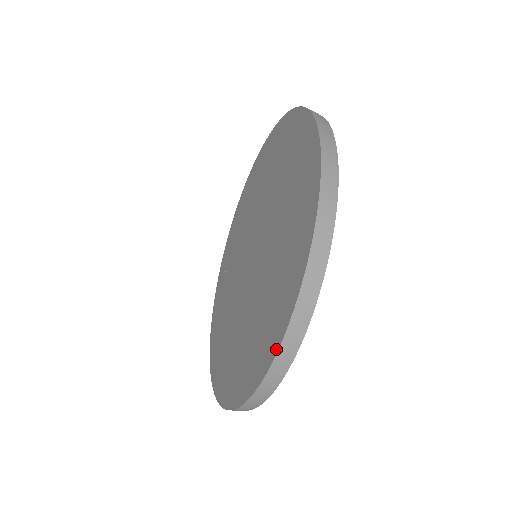
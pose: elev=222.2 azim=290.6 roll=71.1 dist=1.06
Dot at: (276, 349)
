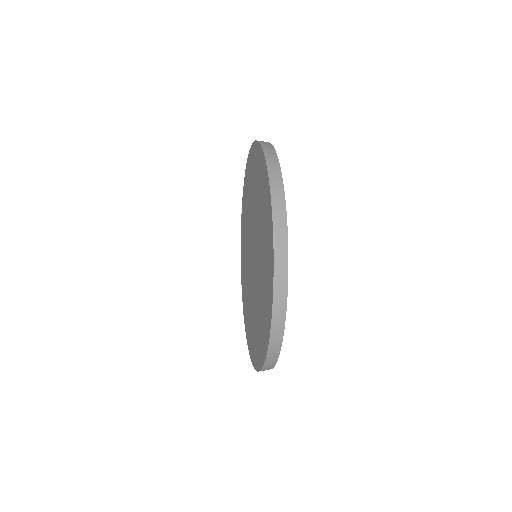
Dot at: (249, 350)
